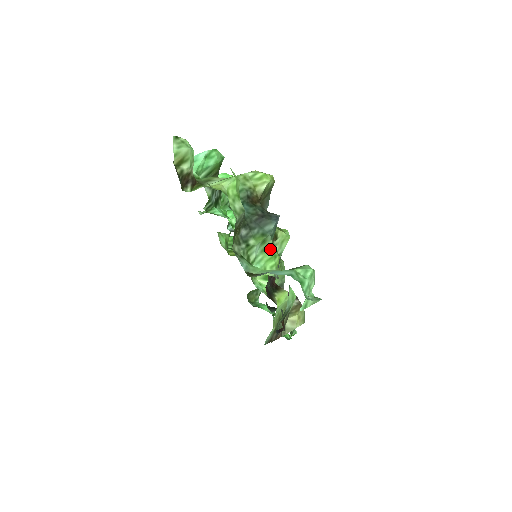
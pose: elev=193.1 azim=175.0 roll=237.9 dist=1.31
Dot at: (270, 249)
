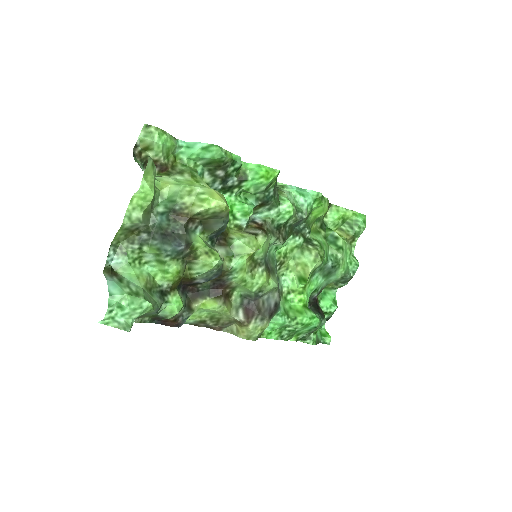
Dot at: (162, 264)
